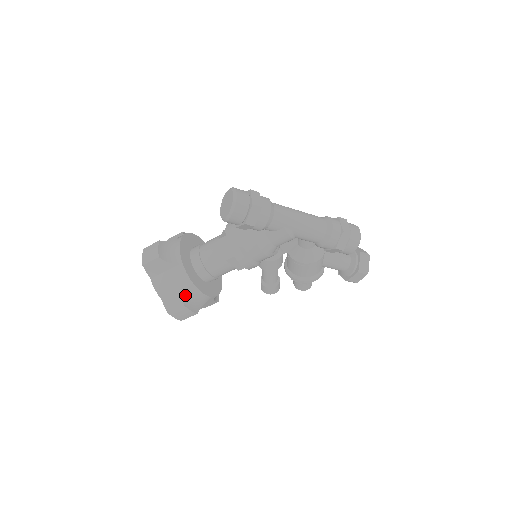
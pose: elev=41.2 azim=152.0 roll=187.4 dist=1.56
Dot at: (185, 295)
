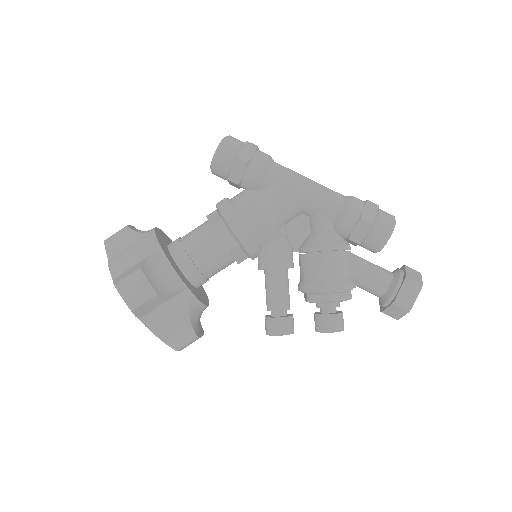
Dot at: (146, 260)
